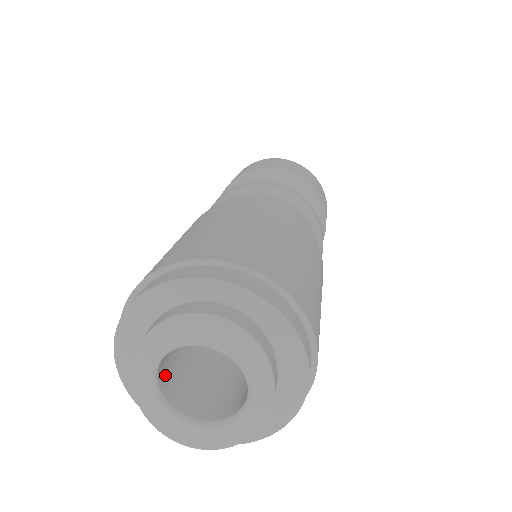
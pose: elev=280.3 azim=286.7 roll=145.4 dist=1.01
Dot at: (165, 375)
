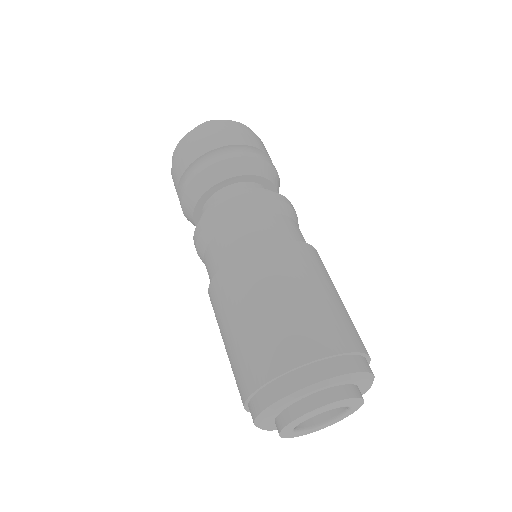
Dot at: occluded
